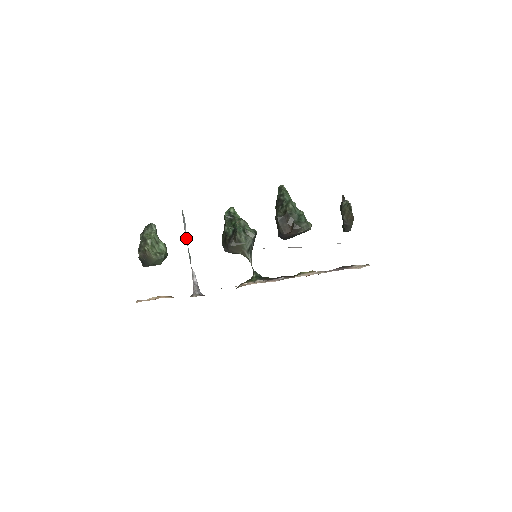
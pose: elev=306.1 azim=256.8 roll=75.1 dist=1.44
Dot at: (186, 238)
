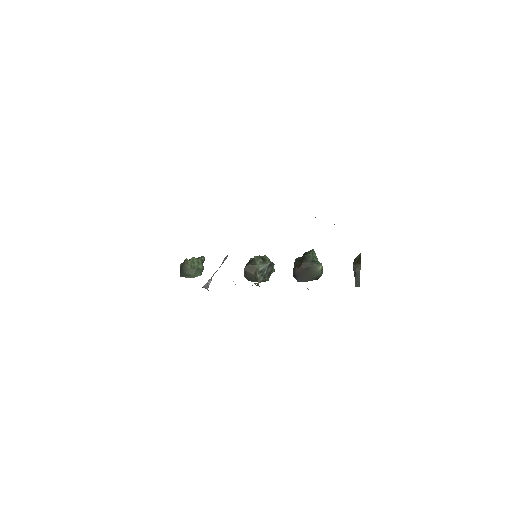
Dot at: occluded
